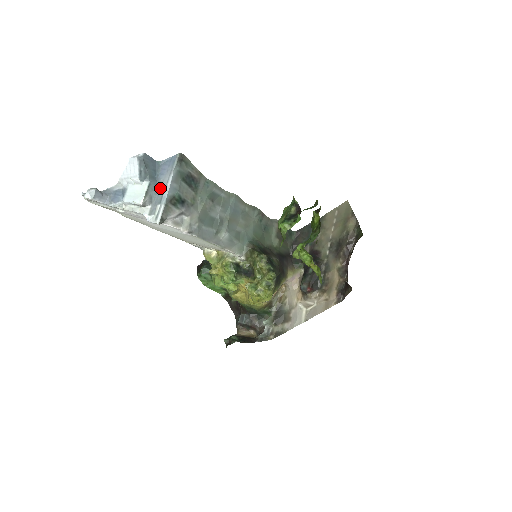
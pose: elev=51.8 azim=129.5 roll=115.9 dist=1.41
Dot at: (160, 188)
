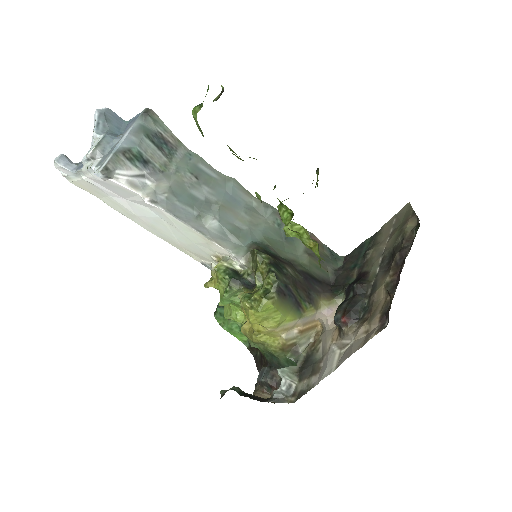
Dot at: (117, 142)
